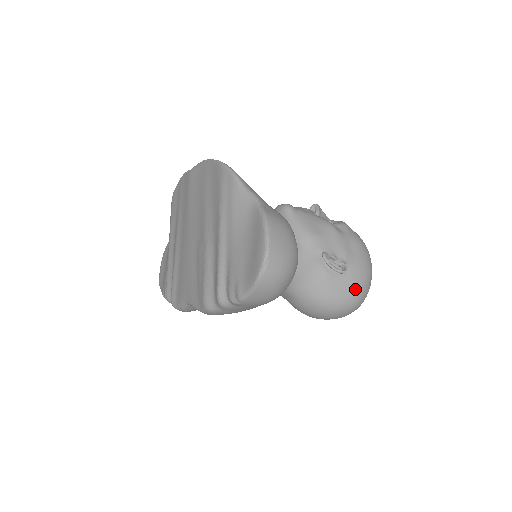
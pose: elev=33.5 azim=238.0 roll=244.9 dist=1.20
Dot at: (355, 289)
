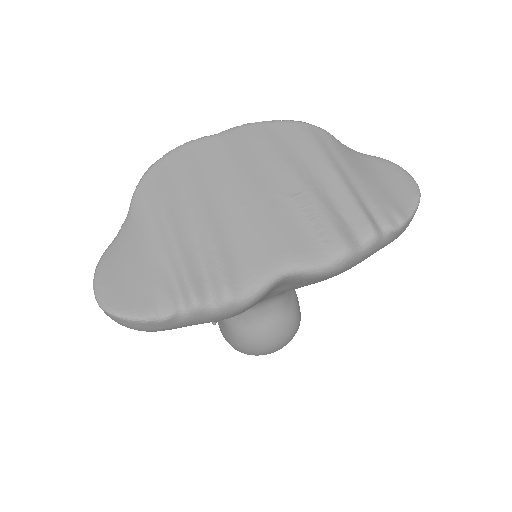
Dot at: occluded
